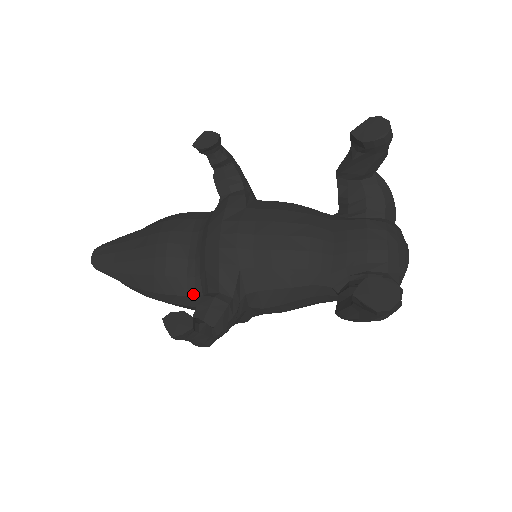
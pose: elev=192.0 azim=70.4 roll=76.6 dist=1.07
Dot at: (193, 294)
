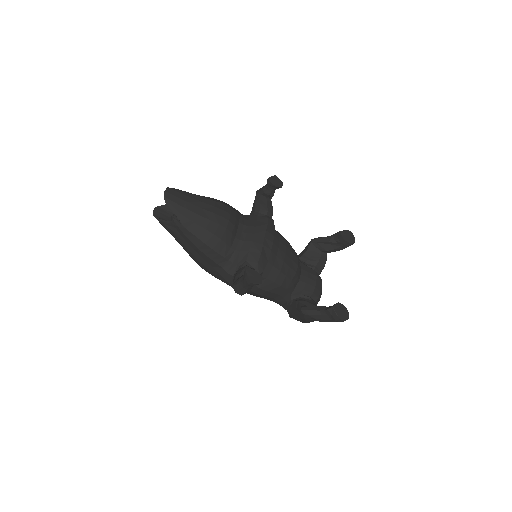
Dot at: (228, 259)
